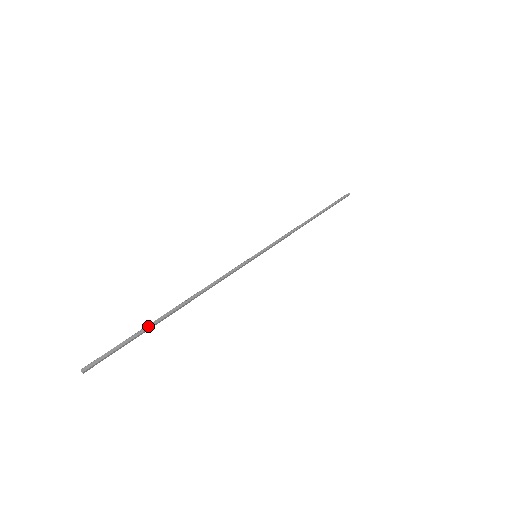
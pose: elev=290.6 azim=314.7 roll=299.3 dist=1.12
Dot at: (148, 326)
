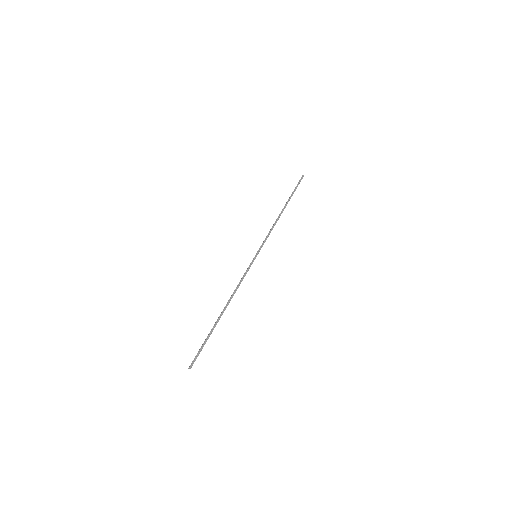
Dot at: (212, 330)
